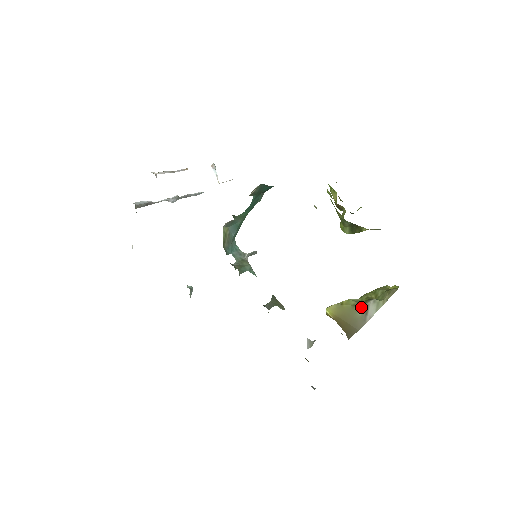
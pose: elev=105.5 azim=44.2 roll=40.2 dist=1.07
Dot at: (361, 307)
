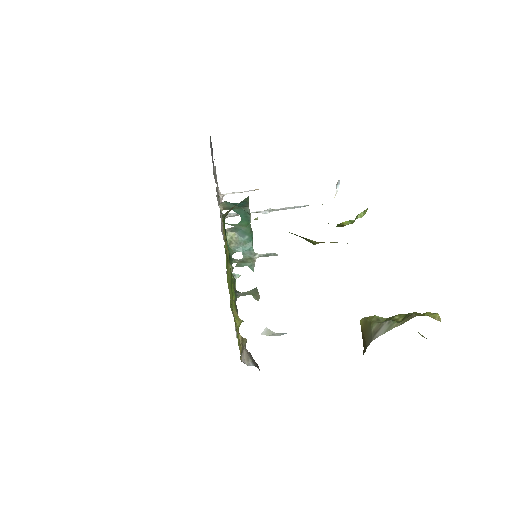
Dot at: (376, 325)
